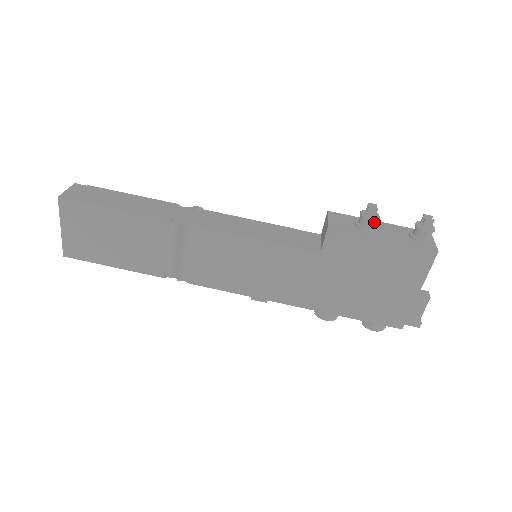
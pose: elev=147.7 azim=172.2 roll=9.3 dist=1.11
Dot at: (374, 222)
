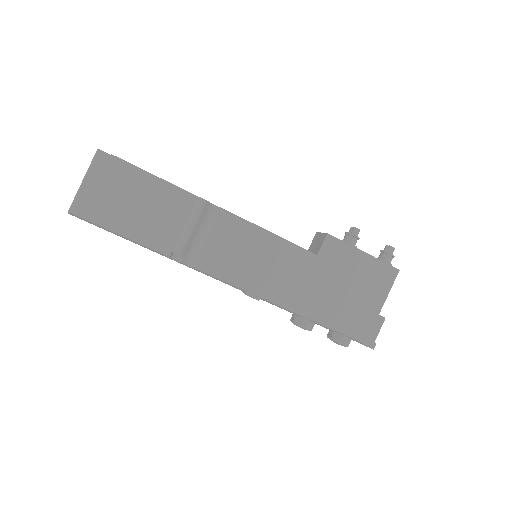
Dot at: (356, 240)
